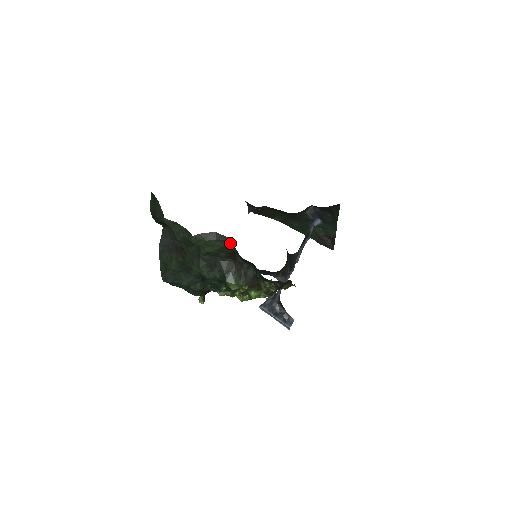
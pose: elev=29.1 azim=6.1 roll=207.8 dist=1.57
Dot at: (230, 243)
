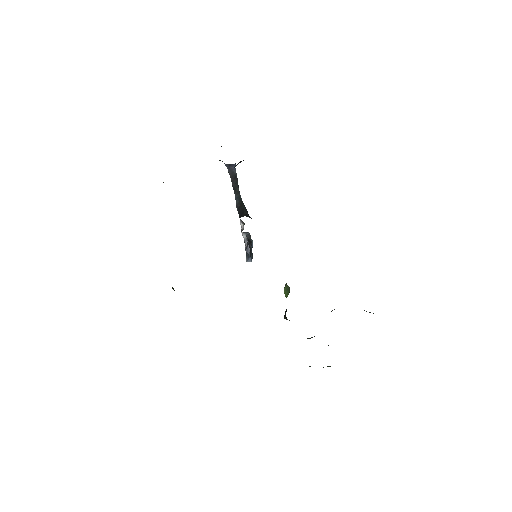
Dot at: occluded
